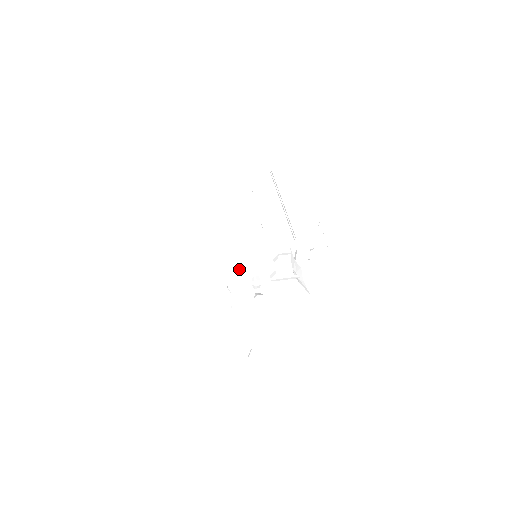
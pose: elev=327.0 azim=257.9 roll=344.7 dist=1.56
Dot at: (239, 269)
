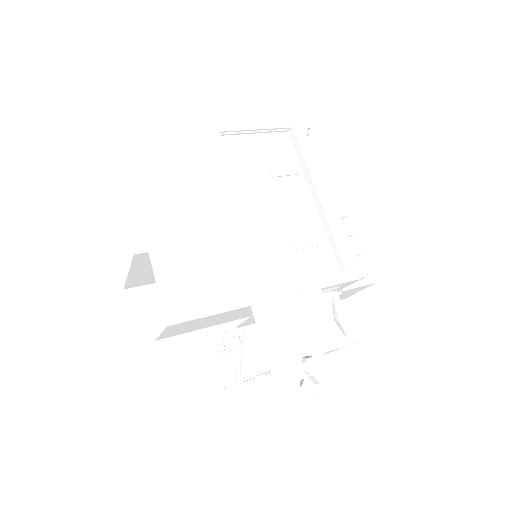
Dot at: (277, 335)
